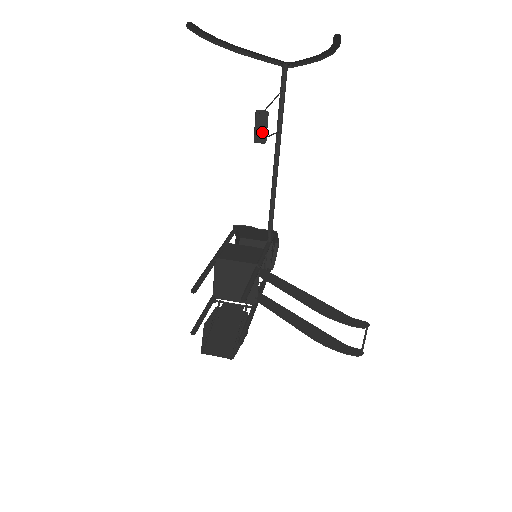
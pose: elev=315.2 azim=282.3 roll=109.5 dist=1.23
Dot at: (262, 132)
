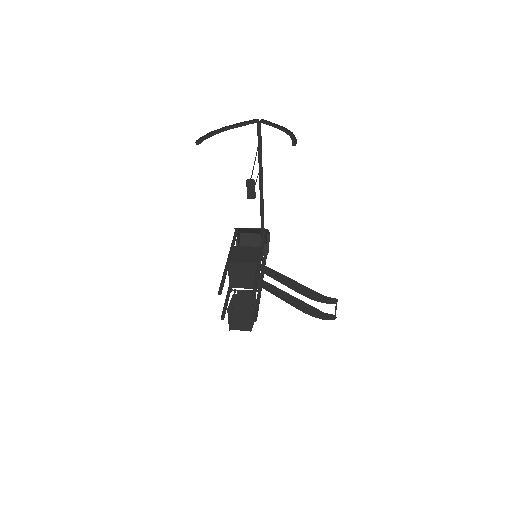
Dot at: (252, 192)
